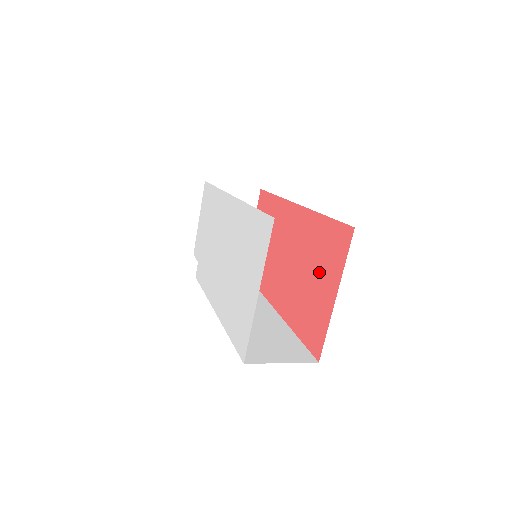
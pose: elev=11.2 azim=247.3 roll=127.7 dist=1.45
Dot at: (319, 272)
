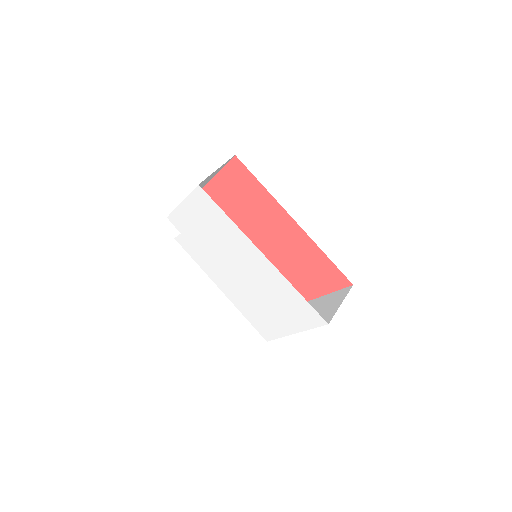
Dot at: (308, 276)
